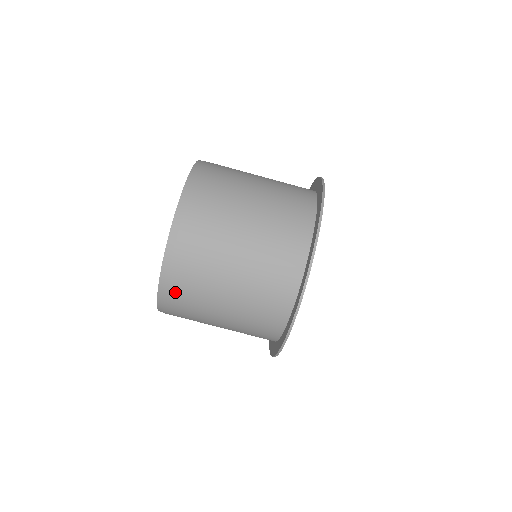
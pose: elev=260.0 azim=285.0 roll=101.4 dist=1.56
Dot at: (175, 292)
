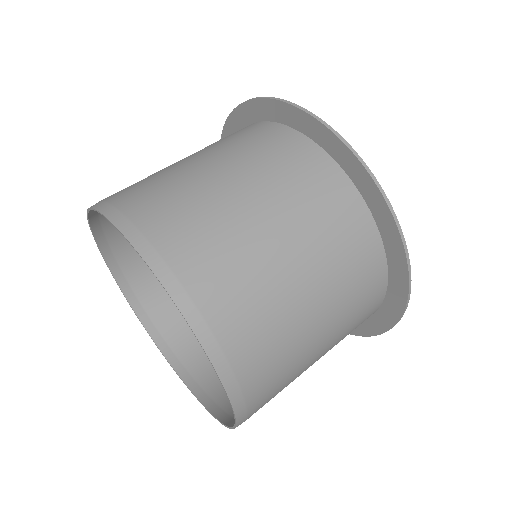
Dot at: (120, 195)
